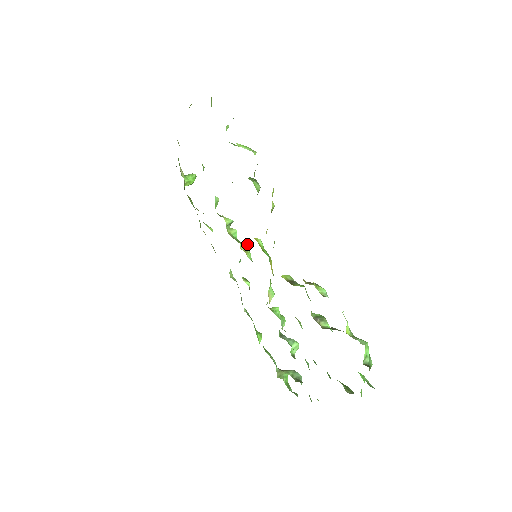
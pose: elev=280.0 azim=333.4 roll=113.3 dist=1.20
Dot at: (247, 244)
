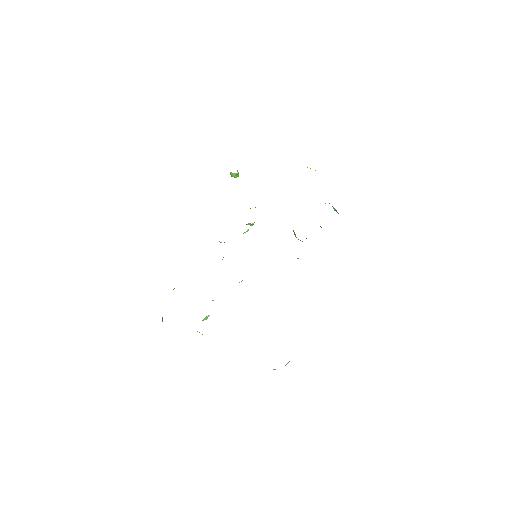
Dot at: occluded
